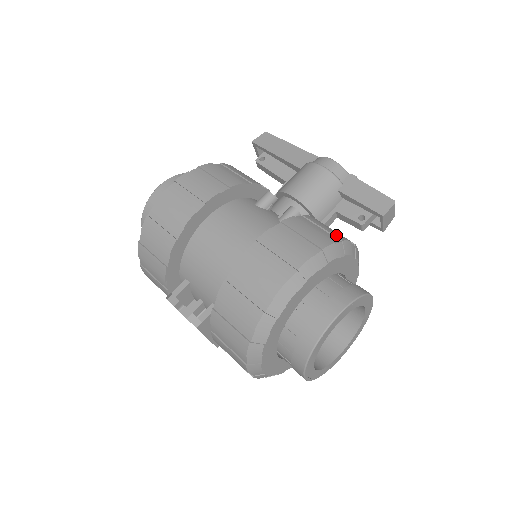
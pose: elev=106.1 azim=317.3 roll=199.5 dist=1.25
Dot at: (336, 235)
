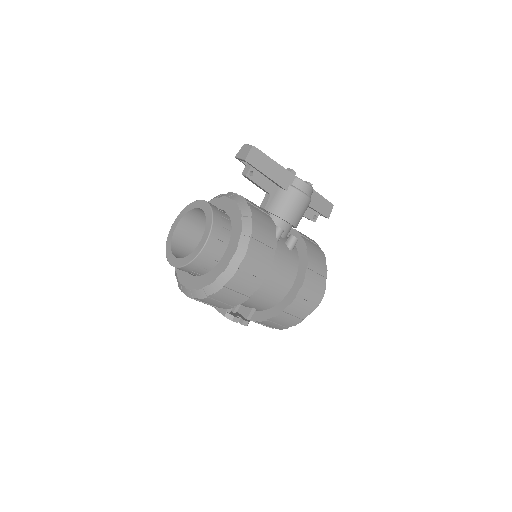
Dot at: (322, 256)
